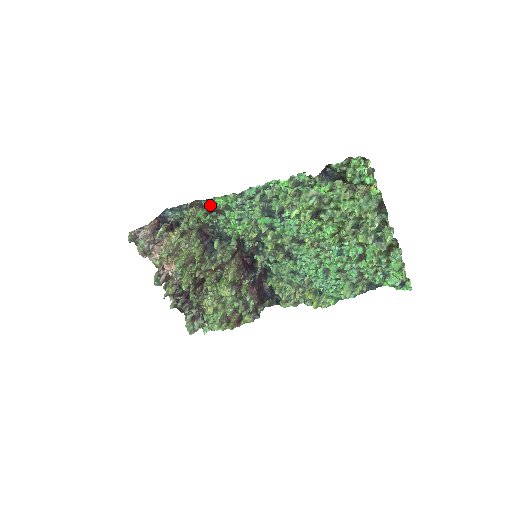
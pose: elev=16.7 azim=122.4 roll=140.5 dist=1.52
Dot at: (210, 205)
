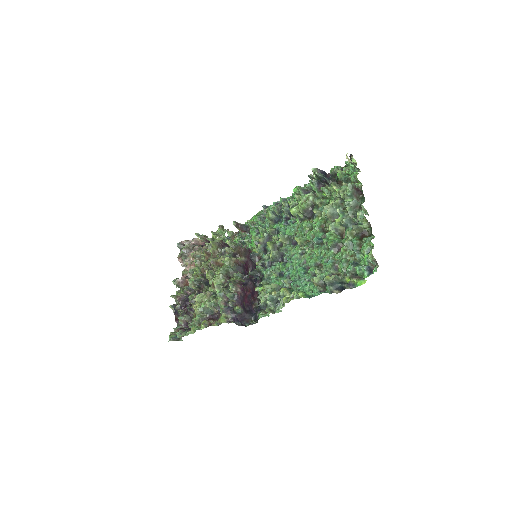
Dot at: (244, 224)
